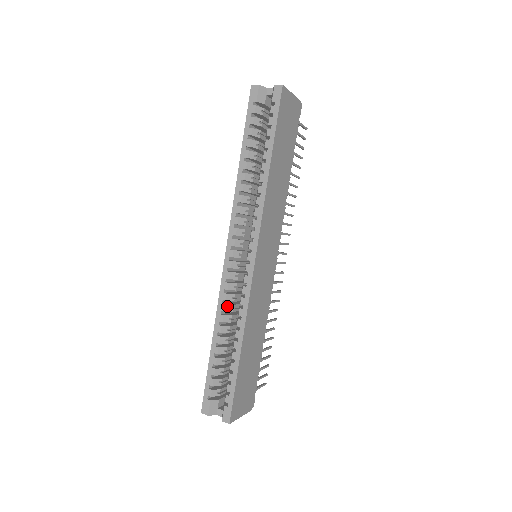
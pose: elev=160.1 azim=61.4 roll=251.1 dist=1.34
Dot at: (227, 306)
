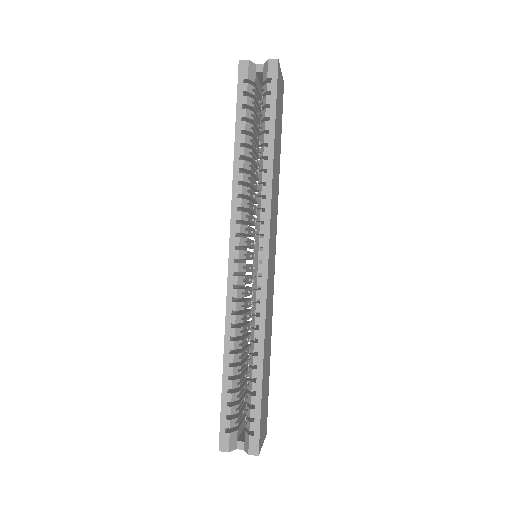
Dot at: (237, 317)
